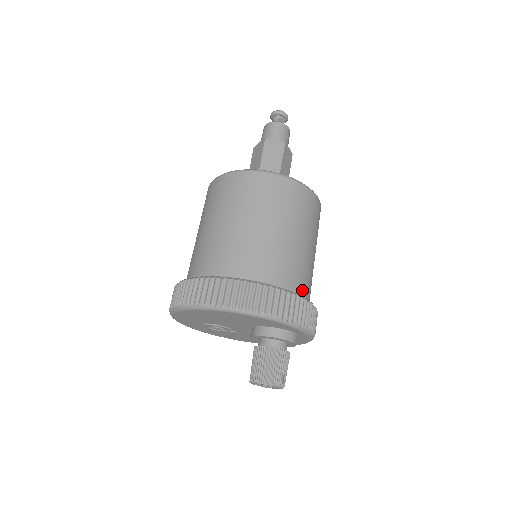
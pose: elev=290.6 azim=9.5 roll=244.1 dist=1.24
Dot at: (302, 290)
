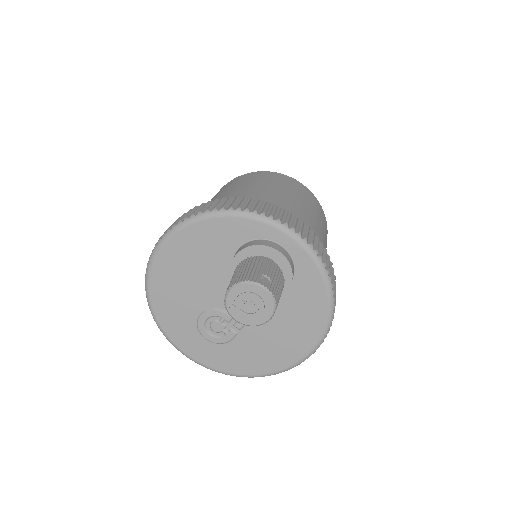
Dot at: occluded
